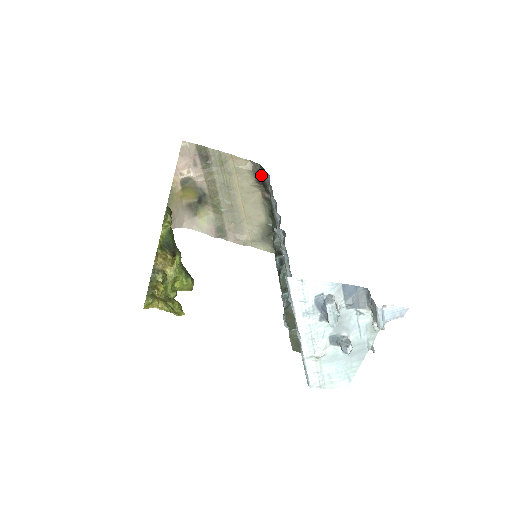
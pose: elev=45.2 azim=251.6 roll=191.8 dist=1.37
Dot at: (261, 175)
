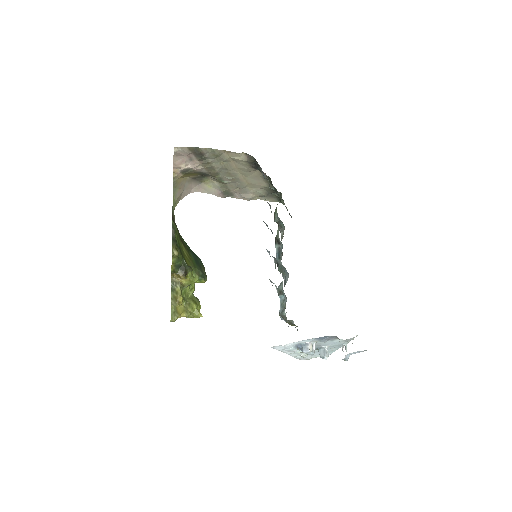
Dot at: (256, 166)
